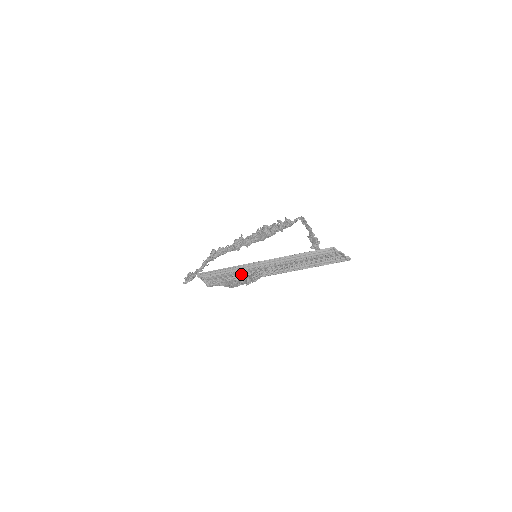
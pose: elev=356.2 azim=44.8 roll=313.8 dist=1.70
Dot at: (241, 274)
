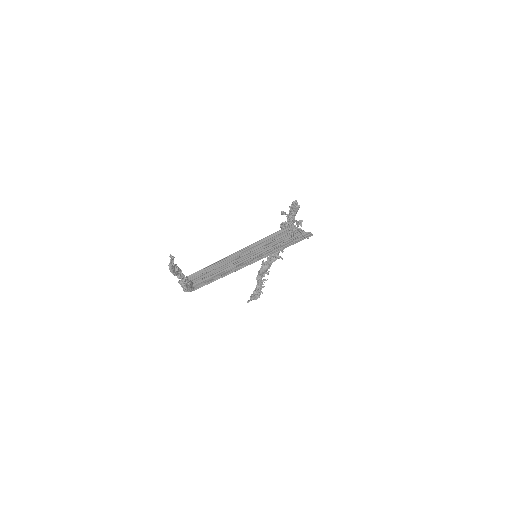
Dot at: occluded
